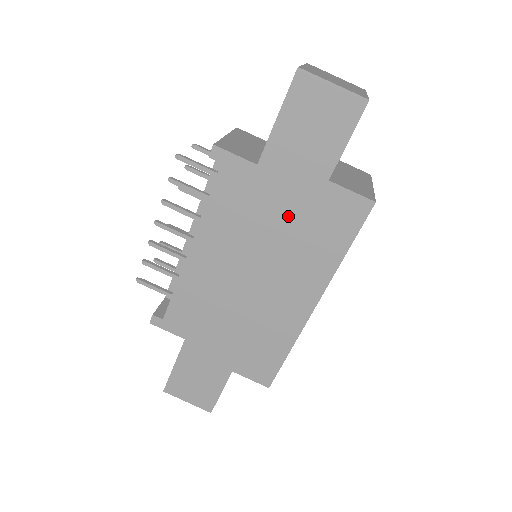
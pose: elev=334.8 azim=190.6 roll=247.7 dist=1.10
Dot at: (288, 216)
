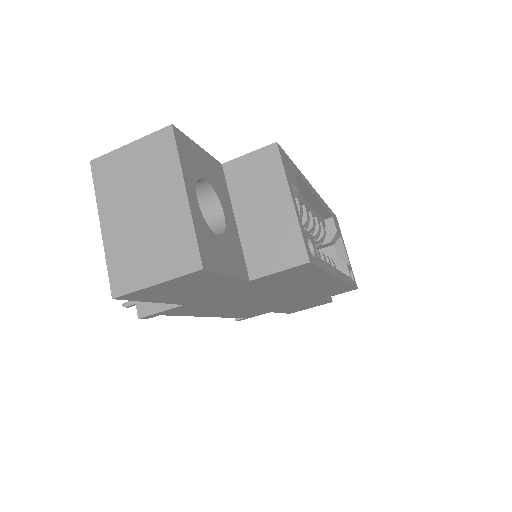
Dot at: (249, 292)
